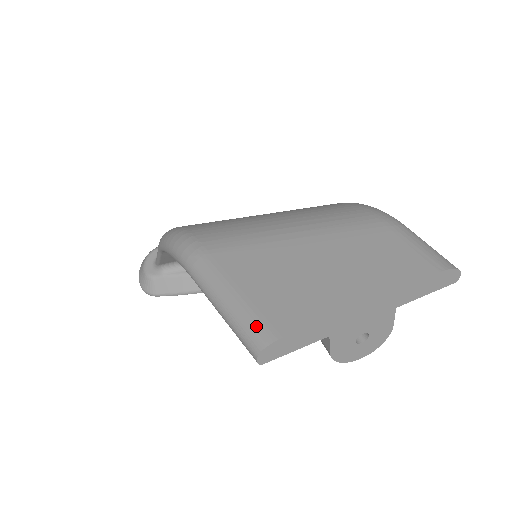
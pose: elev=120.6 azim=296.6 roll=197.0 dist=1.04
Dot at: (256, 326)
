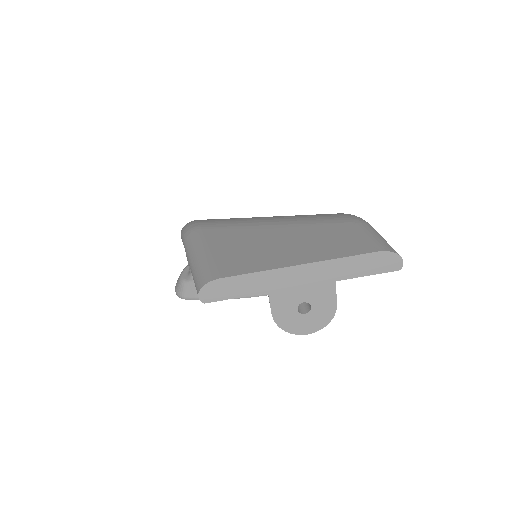
Dot at: (206, 271)
